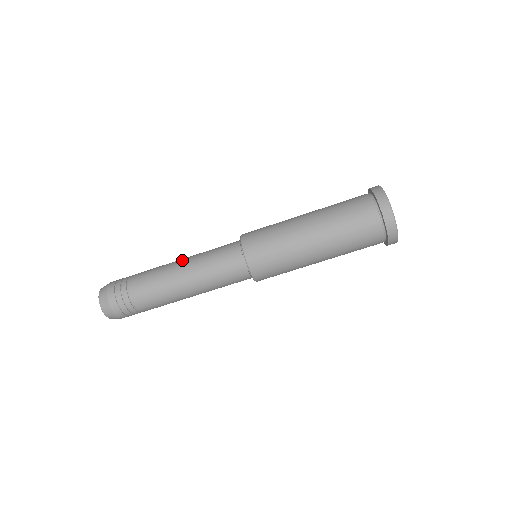
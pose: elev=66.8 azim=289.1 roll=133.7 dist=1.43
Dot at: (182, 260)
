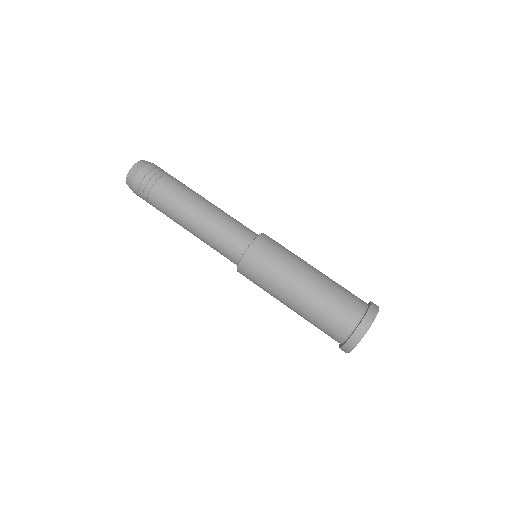
Dot at: occluded
